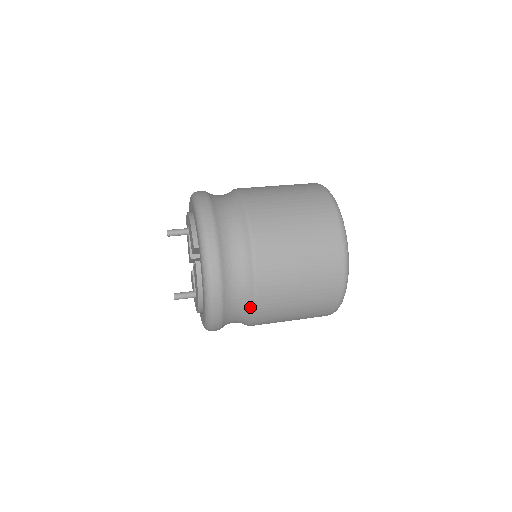
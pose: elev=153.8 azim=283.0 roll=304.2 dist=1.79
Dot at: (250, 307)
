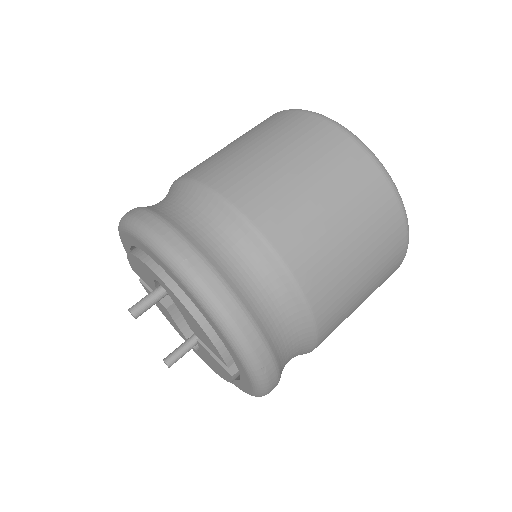
Dot at: occluded
